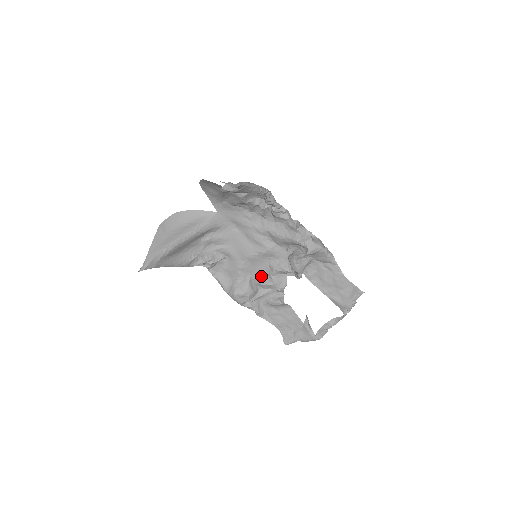
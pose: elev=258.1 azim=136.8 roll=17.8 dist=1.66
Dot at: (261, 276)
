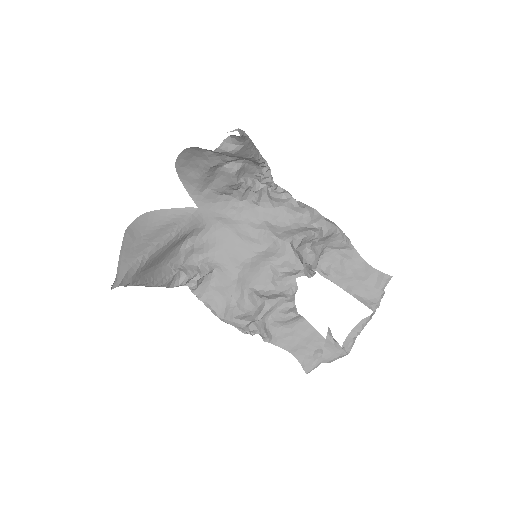
Dot at: (262, 286)
